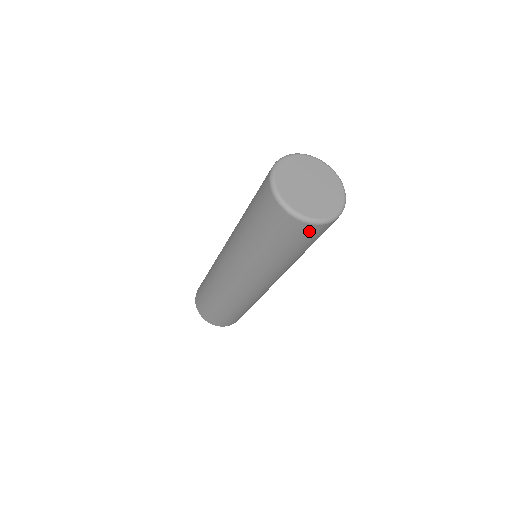
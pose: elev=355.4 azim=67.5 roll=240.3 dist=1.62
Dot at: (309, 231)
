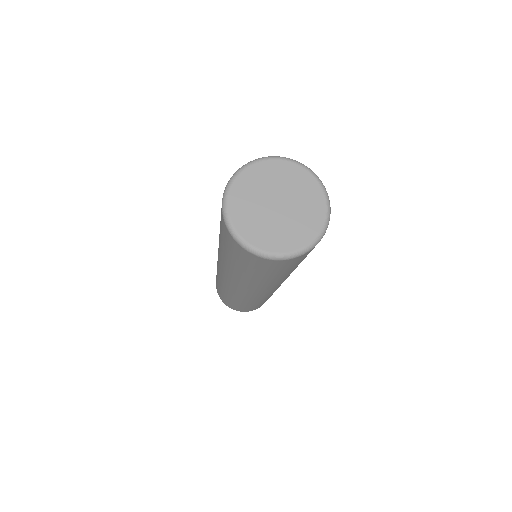
Dot at: (270, 263)
